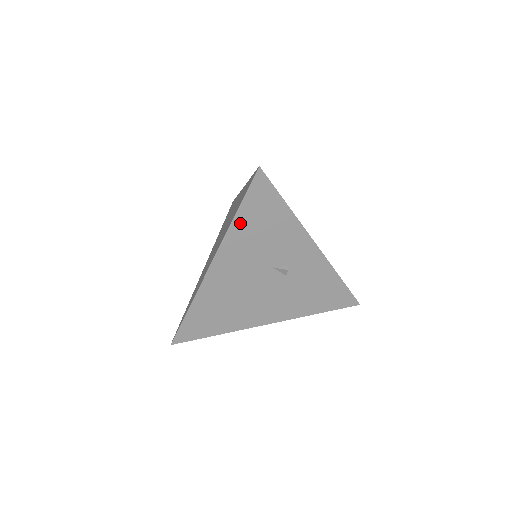
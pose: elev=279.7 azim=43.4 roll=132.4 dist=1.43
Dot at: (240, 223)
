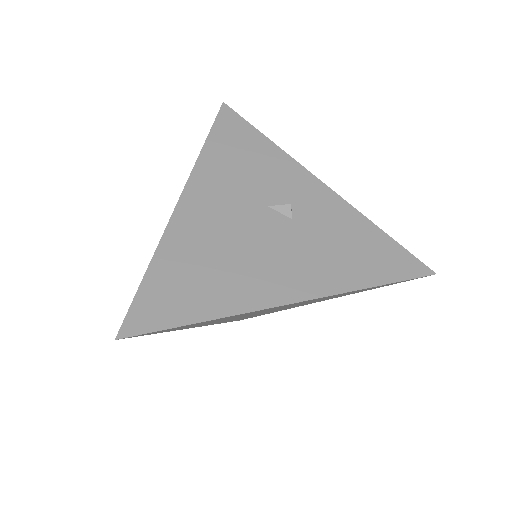
Dot at: (212, 152)
